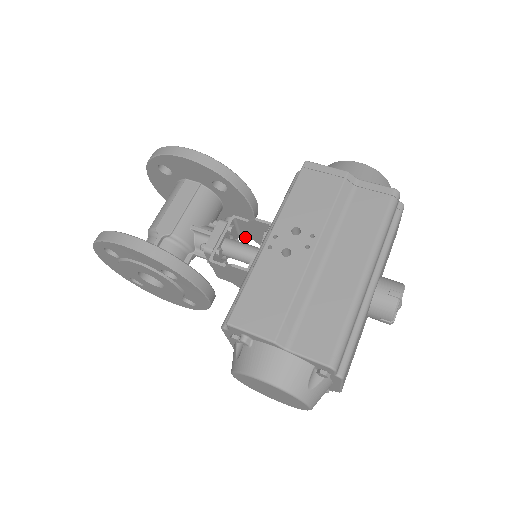
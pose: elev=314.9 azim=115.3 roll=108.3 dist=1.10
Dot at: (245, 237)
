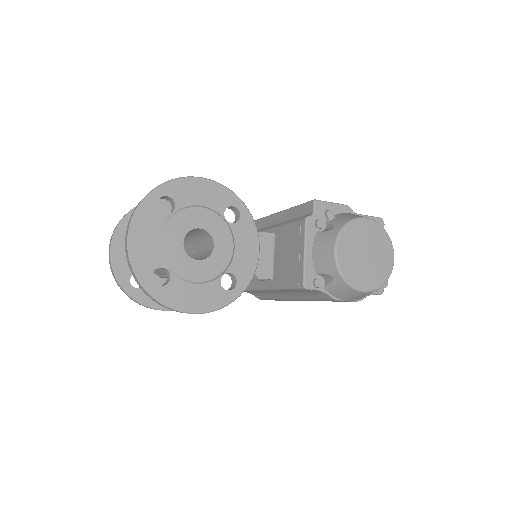
Dot at: occluded
